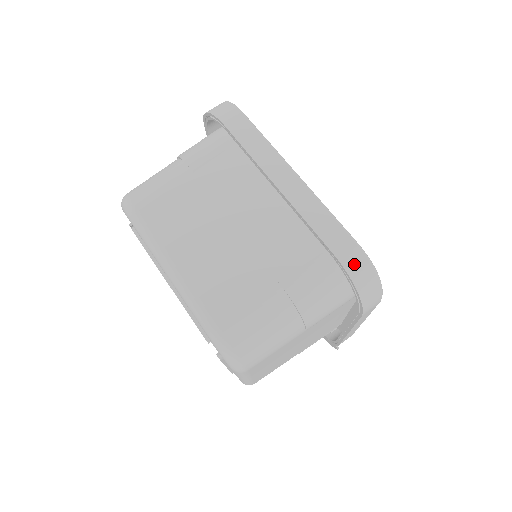
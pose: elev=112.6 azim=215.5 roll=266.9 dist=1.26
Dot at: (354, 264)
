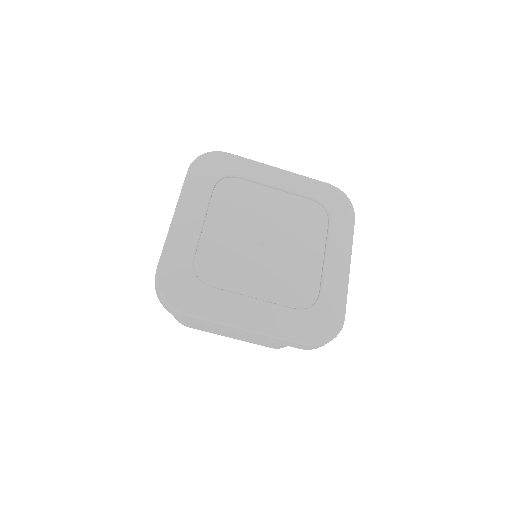
Dot at: (314, 348)
